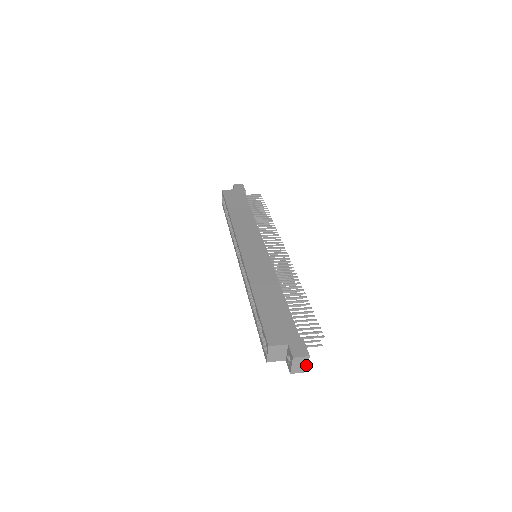
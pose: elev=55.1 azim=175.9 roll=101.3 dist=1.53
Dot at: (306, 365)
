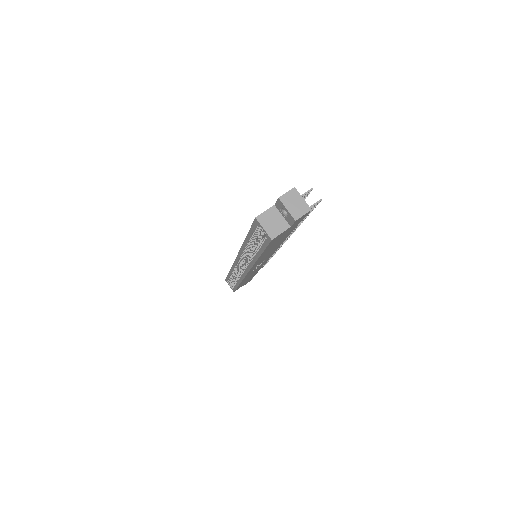
Dot at: (302, 201)
